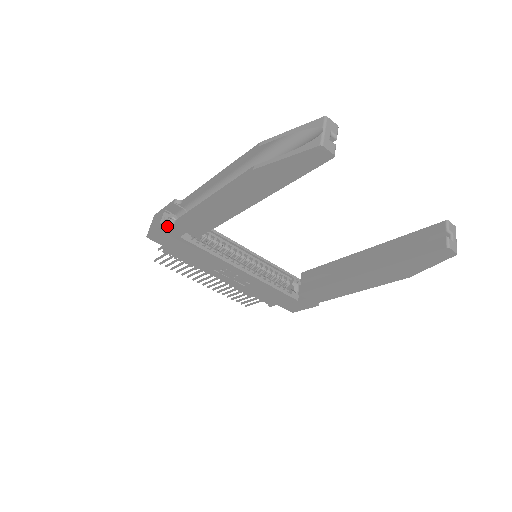
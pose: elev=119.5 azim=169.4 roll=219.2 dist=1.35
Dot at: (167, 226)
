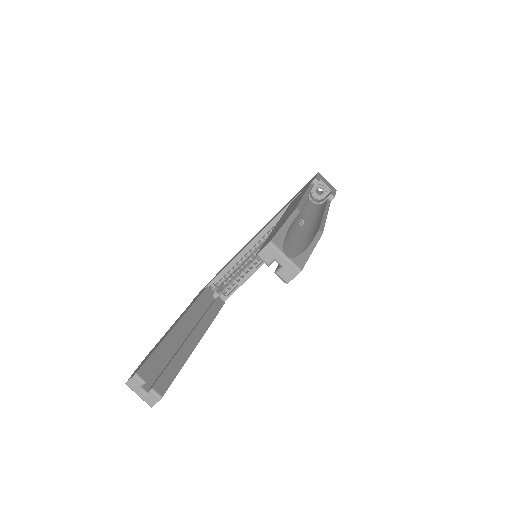
Dot at: occluded
